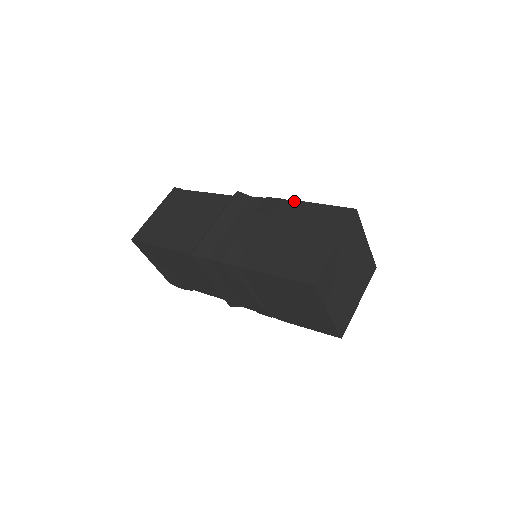
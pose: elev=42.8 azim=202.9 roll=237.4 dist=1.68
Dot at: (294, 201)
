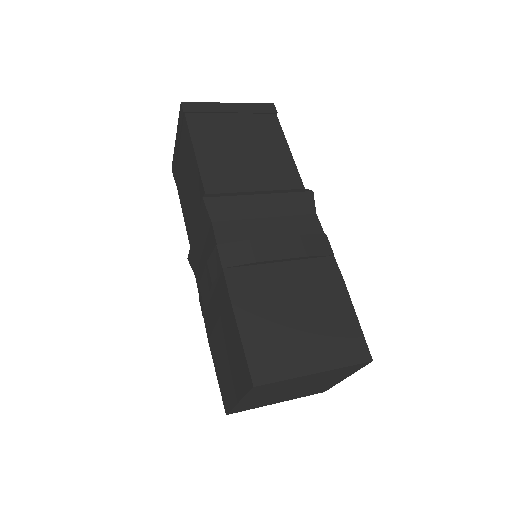
Dot at: (340, 274)
